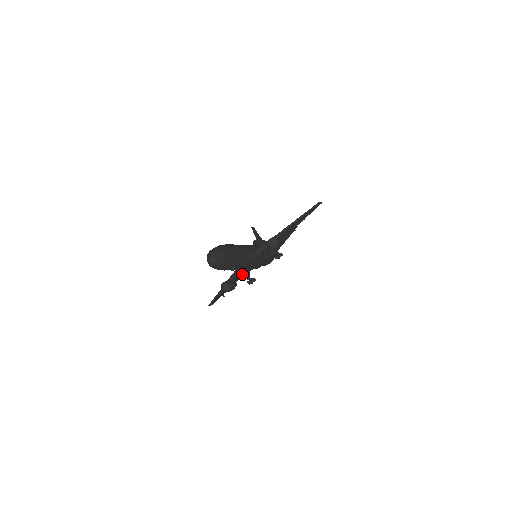
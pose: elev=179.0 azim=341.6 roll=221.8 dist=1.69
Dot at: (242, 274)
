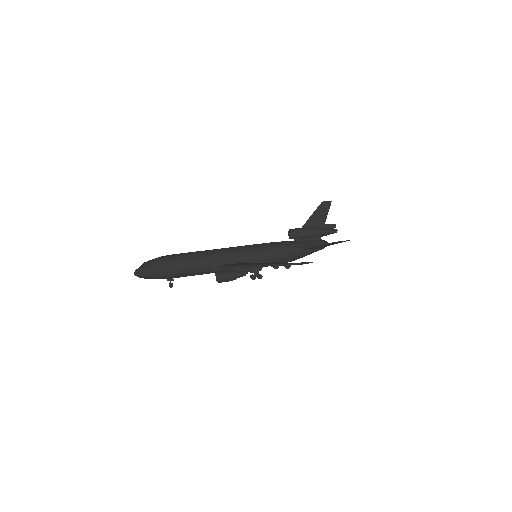
Dot at: occluded
